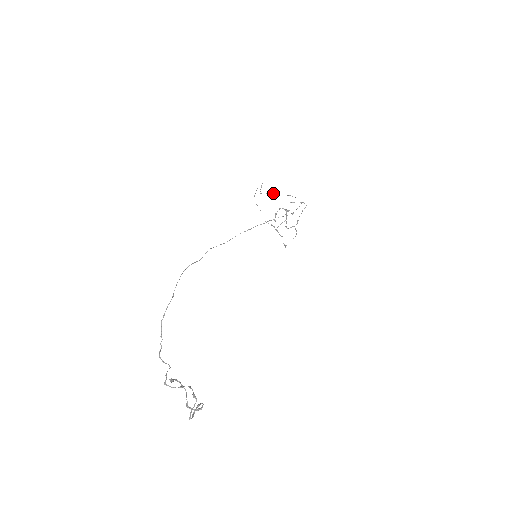
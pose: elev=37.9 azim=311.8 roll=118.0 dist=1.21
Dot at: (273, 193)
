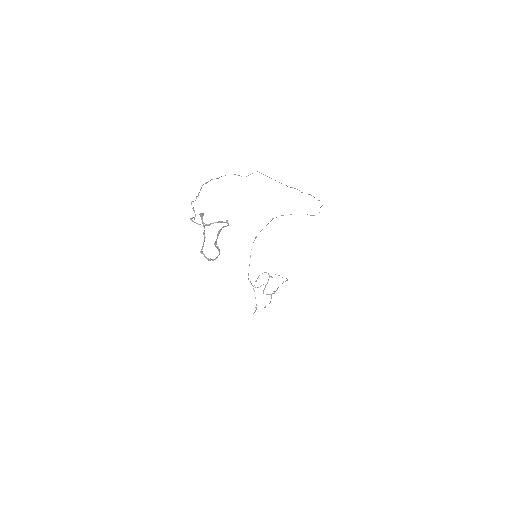
Dot at: occluded
